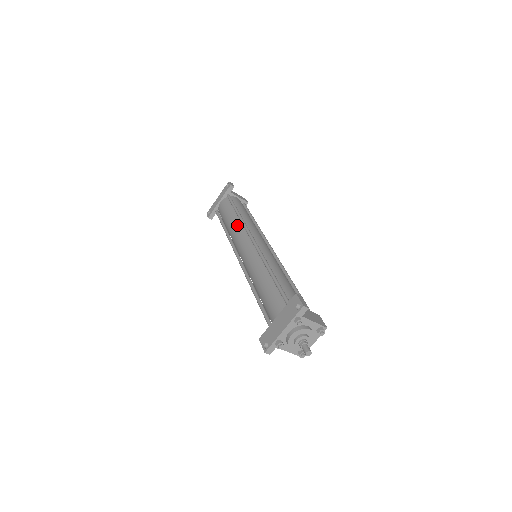
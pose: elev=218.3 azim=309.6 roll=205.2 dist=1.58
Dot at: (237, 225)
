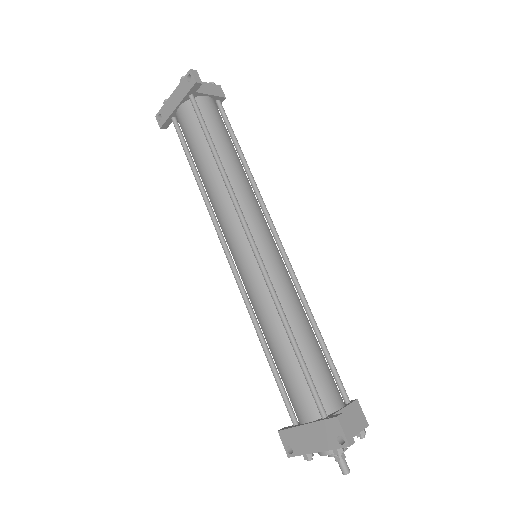
Dot at: (220, 191)
